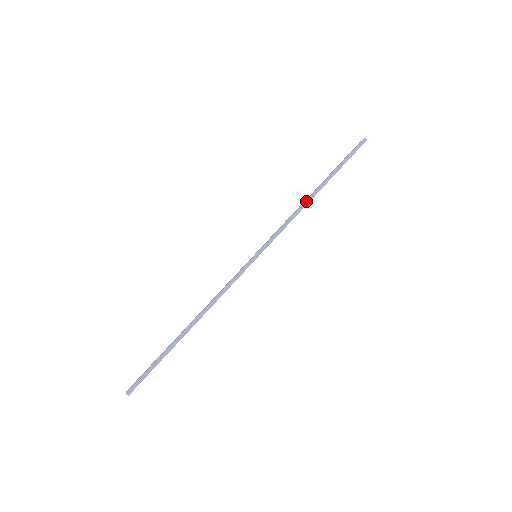
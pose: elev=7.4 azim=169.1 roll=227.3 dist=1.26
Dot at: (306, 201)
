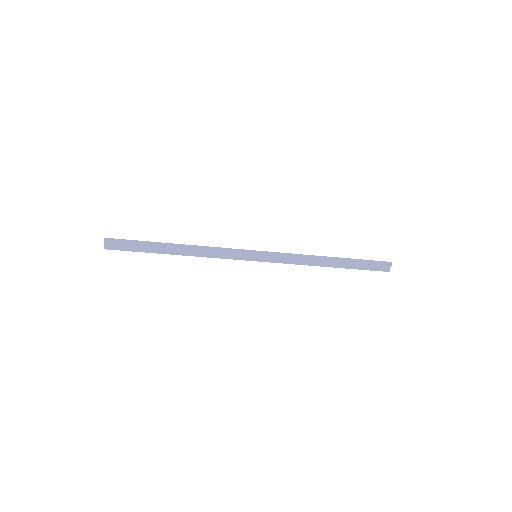
Dot at: (317, 256)
